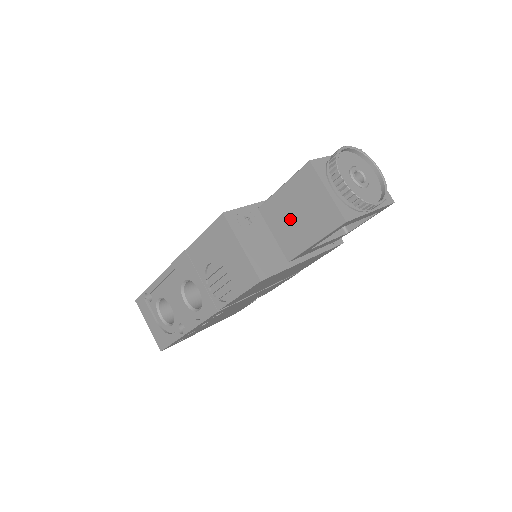
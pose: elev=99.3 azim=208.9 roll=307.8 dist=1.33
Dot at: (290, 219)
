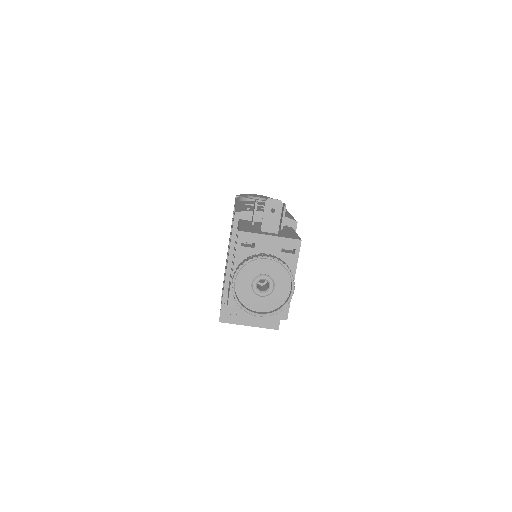
Dot at: occluded
